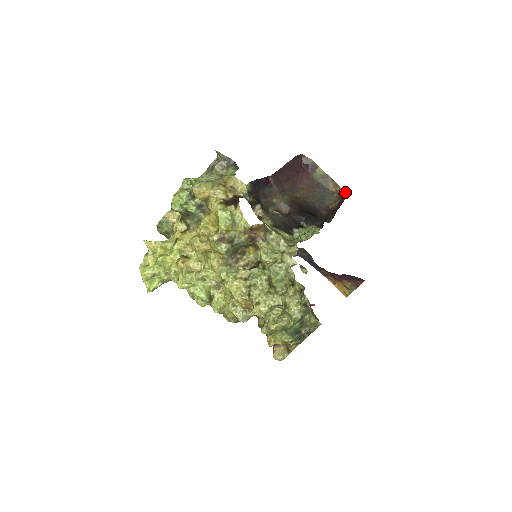
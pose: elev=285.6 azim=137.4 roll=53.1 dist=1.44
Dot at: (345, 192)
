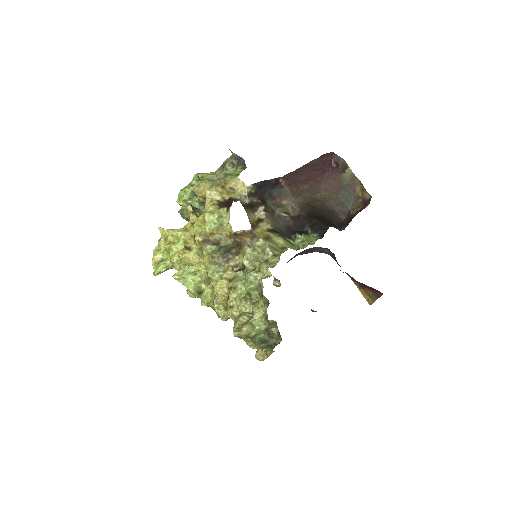
Dot at: occluded
